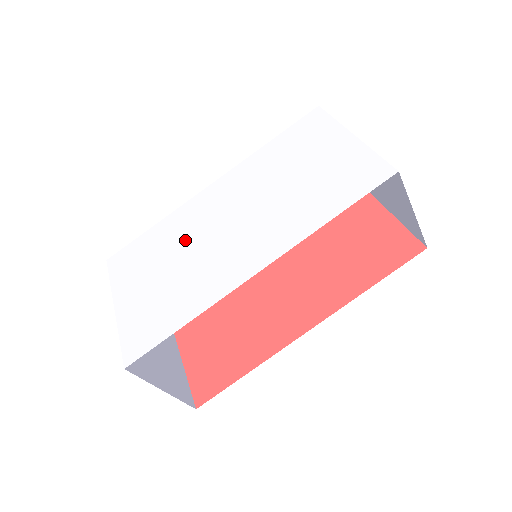
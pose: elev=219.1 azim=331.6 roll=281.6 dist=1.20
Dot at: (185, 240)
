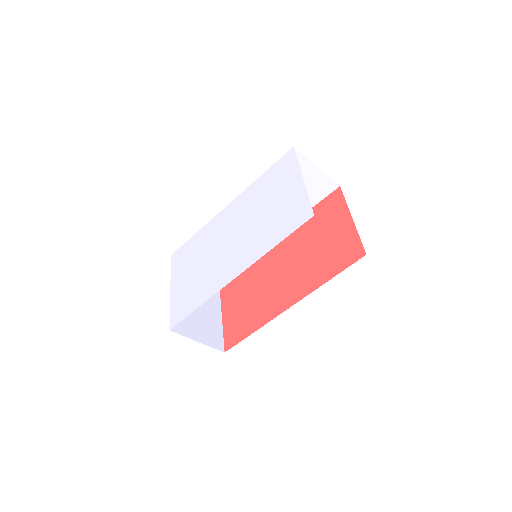
Dot at: (208, 248)
